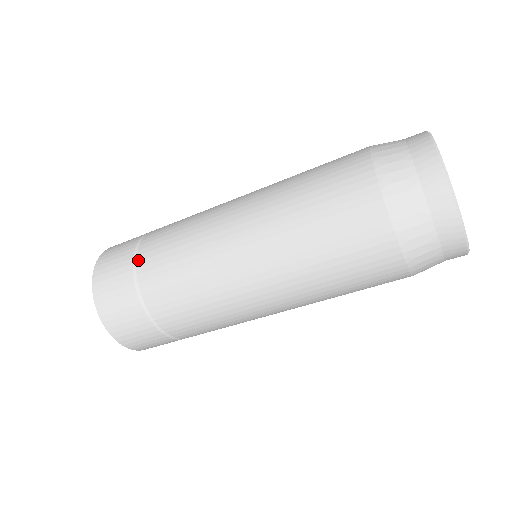
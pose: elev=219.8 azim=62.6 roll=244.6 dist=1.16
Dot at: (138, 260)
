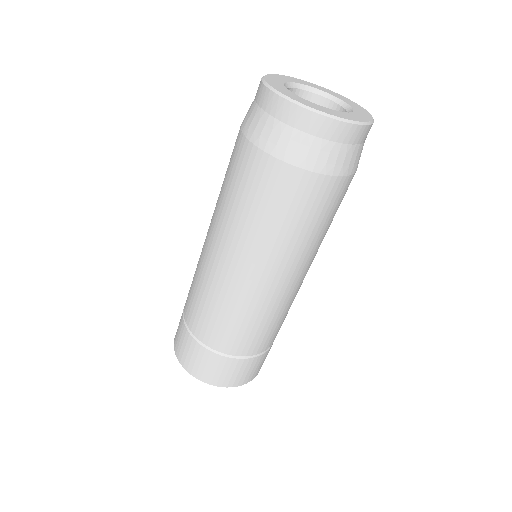
Dot at: (184, 312)
